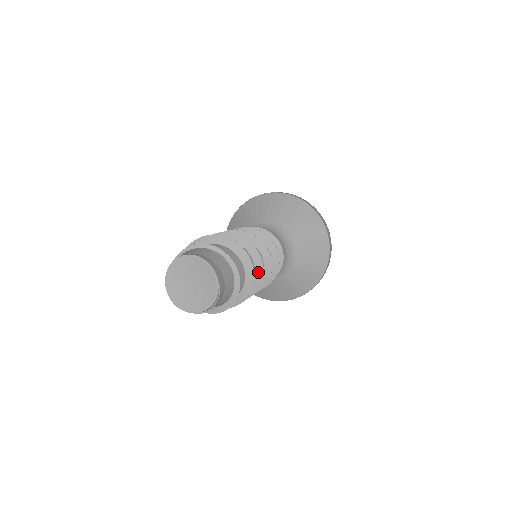
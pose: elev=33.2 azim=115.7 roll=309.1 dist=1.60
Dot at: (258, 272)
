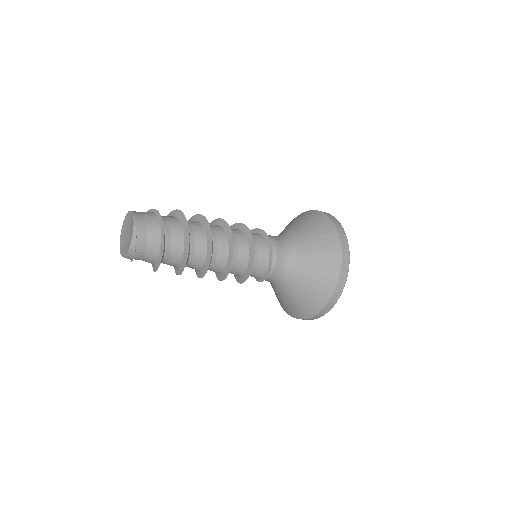
Dot at: (208, 234)
